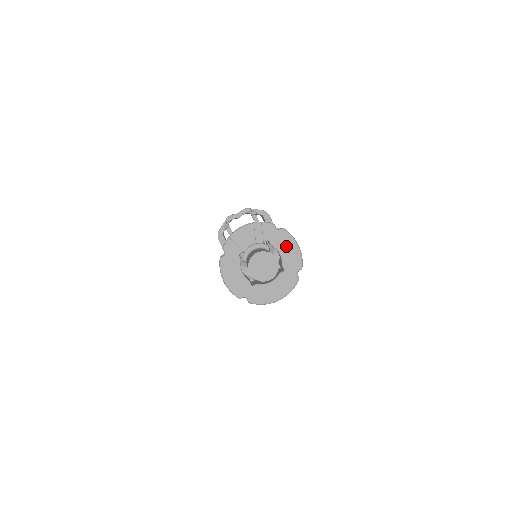
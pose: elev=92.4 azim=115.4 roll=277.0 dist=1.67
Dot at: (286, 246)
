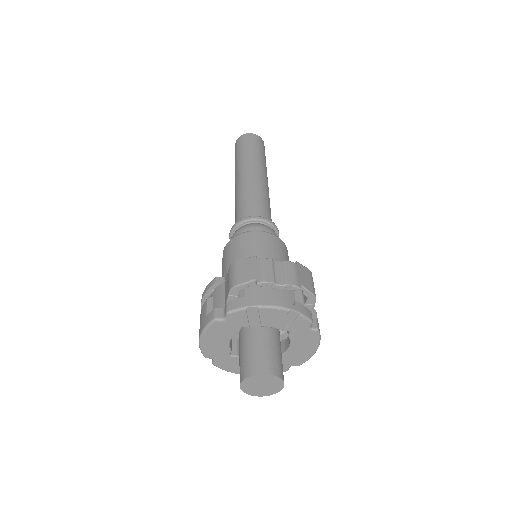
Dot at: (304, 345)
